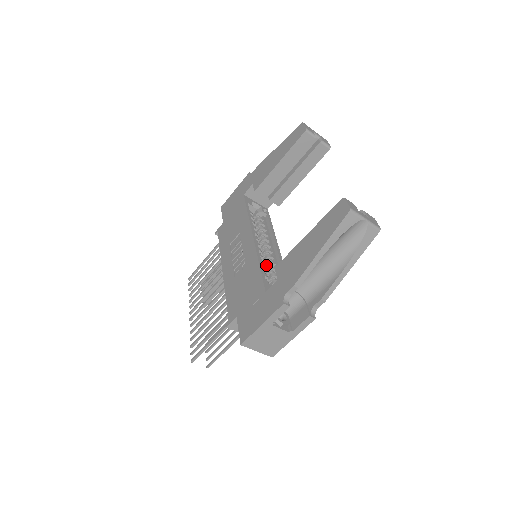
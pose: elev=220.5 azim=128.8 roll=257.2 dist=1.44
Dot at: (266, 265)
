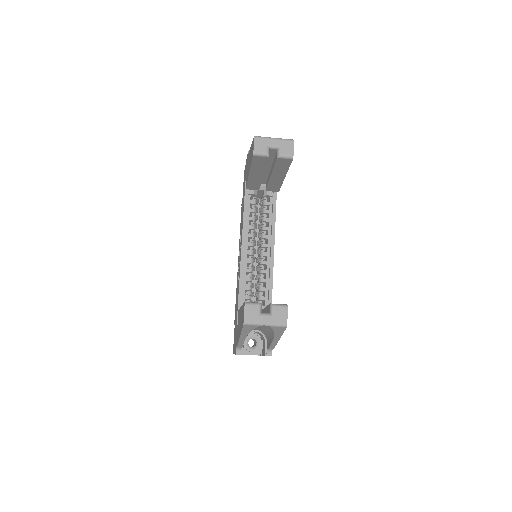
Dot at: (258, 274)
